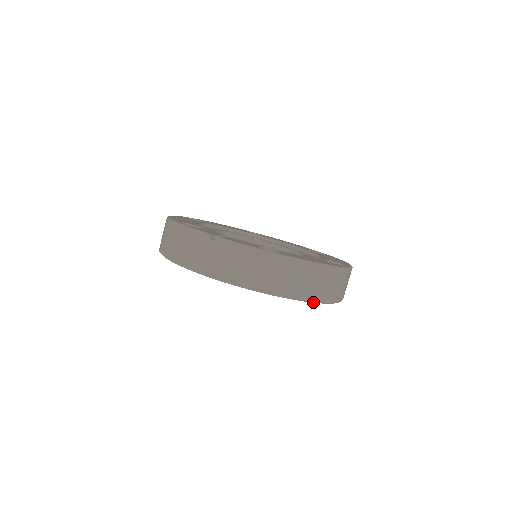
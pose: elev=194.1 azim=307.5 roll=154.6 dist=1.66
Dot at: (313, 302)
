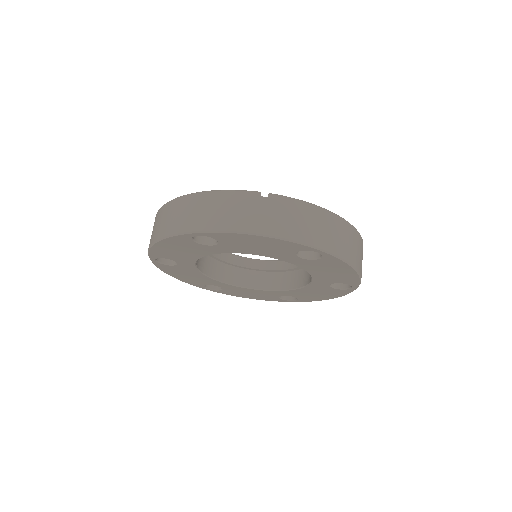
Dot at: (356, 272)
